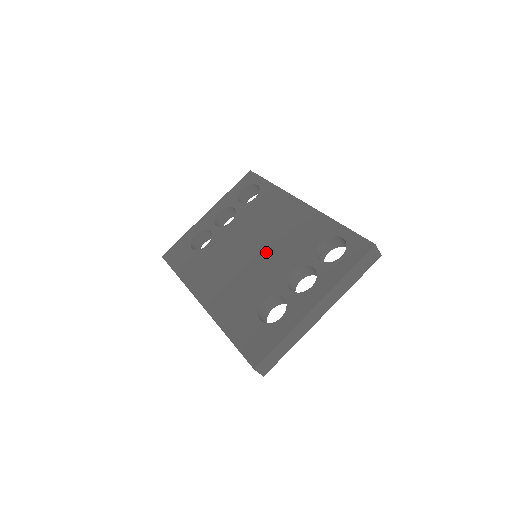
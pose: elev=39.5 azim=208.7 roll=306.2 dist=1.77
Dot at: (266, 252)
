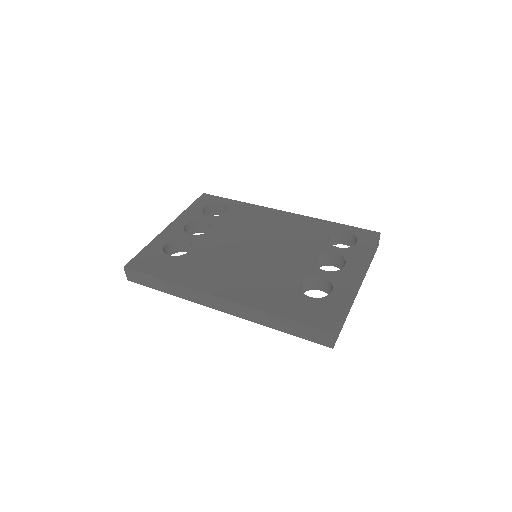
Dot at: (274, 248)
